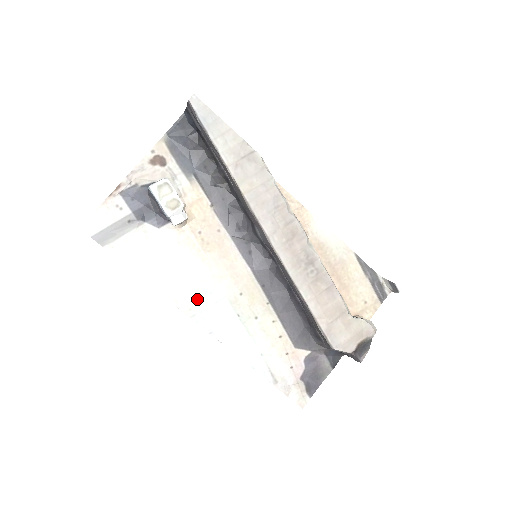
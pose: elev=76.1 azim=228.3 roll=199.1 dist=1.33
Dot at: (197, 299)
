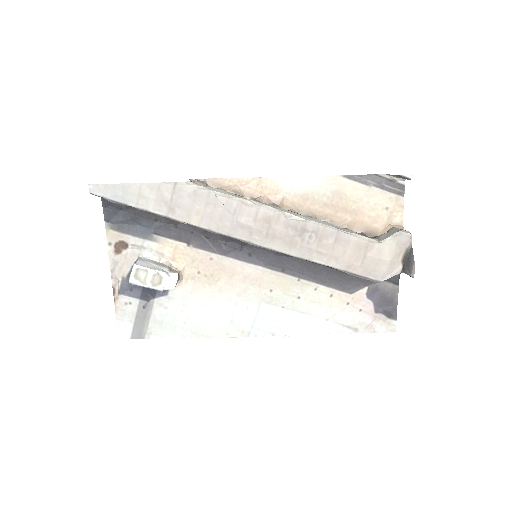
Dot at: (241, 321)
